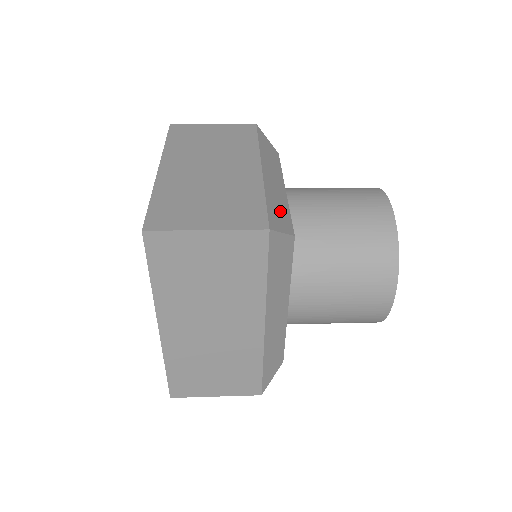
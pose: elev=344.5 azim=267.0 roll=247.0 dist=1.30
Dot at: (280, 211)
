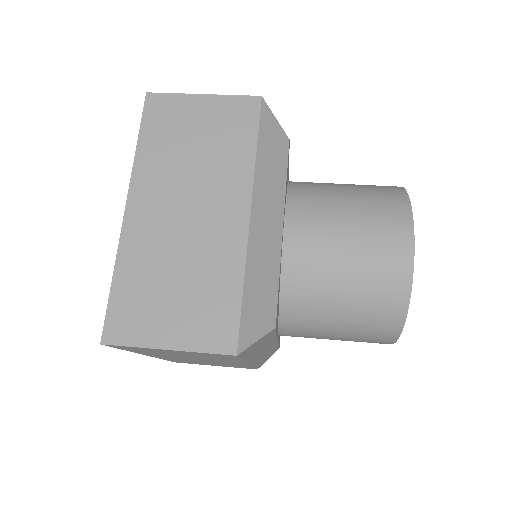
Dot at: (262, 295)
